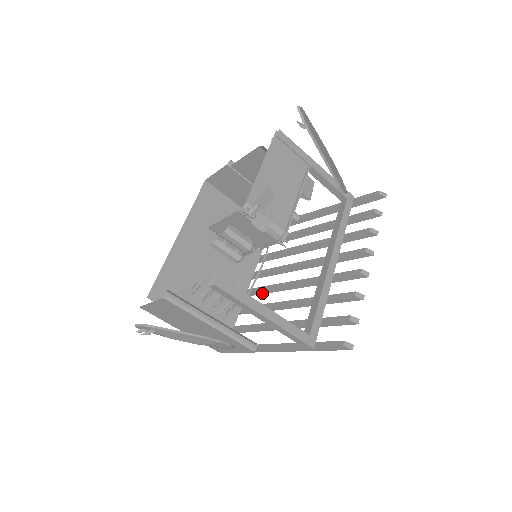
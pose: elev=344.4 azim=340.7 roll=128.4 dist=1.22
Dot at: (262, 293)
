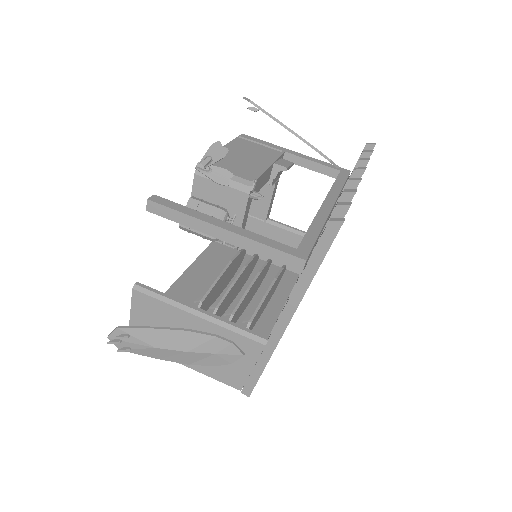
Dot at: occluded
